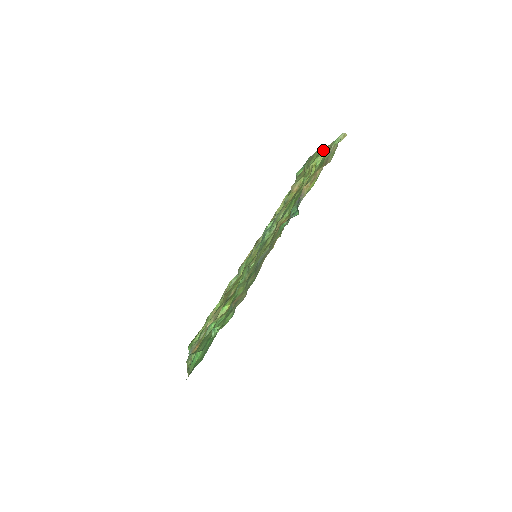
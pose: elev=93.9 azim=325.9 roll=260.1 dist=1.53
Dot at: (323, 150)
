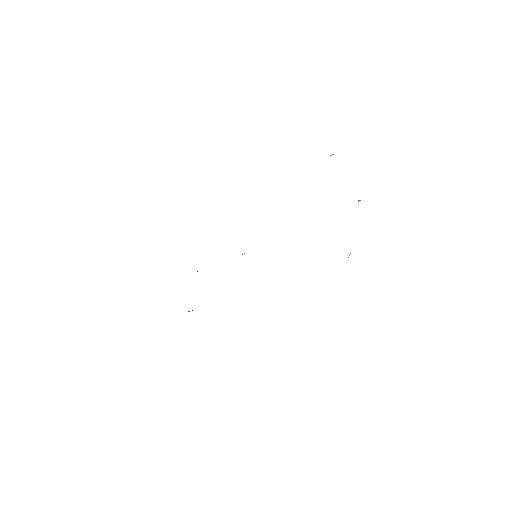
Dot at: (358, 201)
